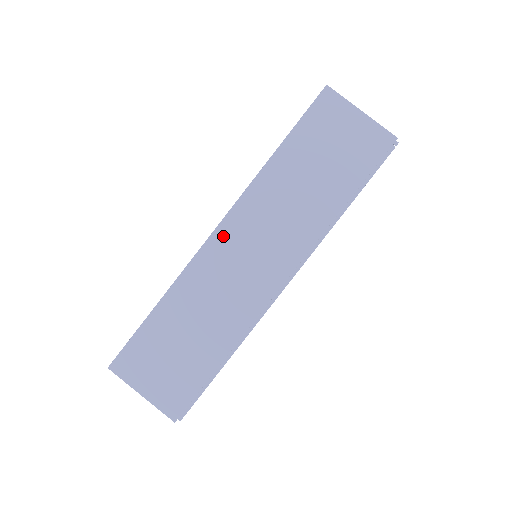
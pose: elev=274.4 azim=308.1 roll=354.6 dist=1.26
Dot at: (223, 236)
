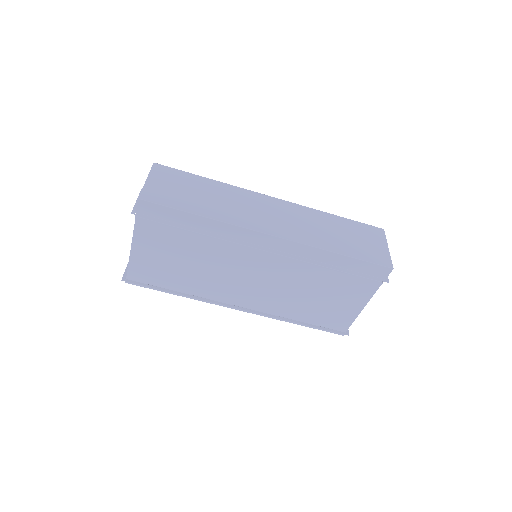
Dot at: (273, 201)
